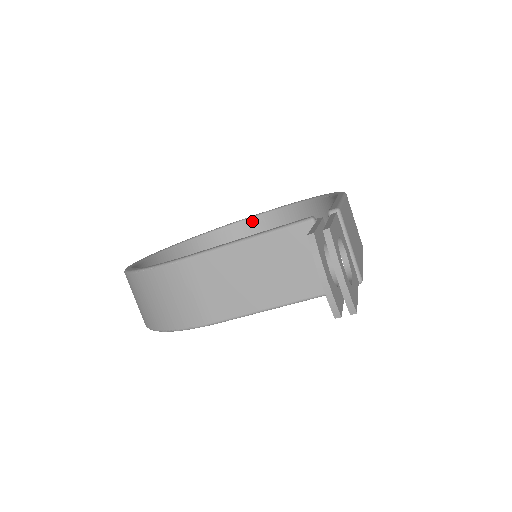
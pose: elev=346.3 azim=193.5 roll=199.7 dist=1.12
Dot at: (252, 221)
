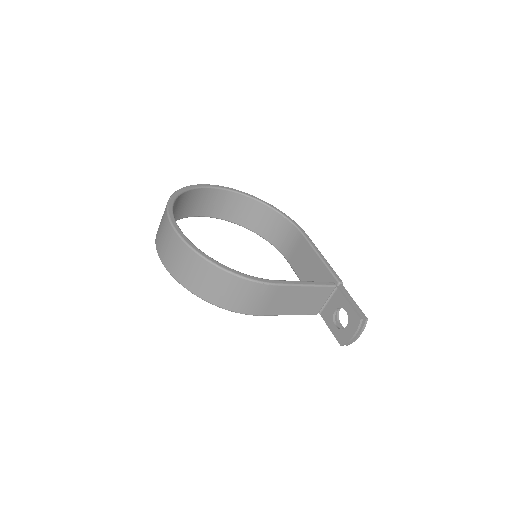
Dot at: (214, 190)
